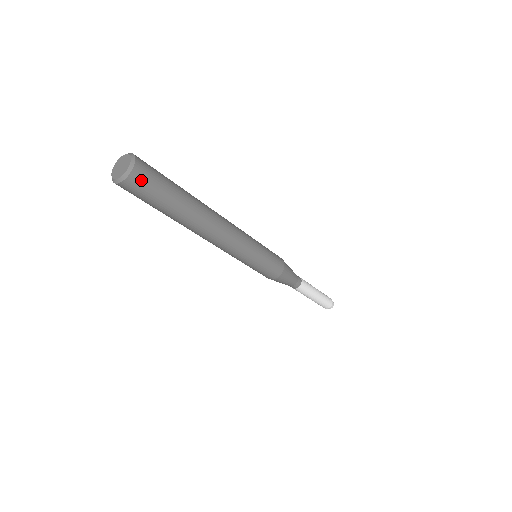
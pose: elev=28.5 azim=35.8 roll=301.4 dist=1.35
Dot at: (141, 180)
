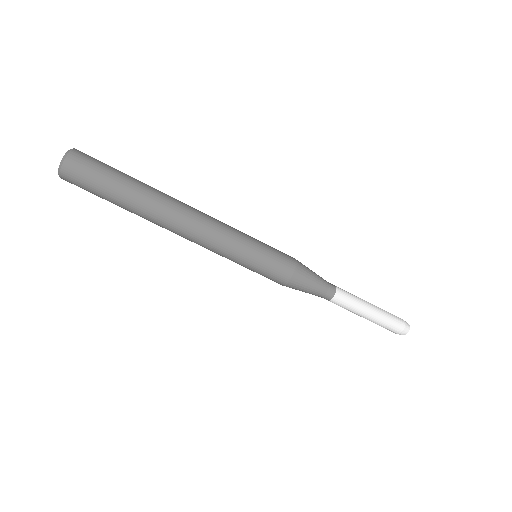
Dot at: (76, 170)
